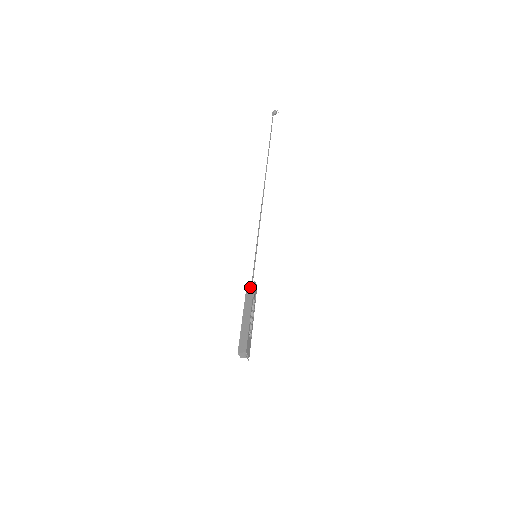
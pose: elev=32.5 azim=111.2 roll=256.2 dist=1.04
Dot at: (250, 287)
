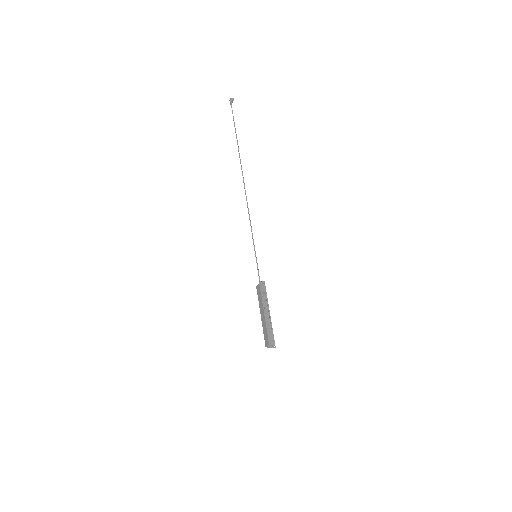
Dot at: (258, 288)
